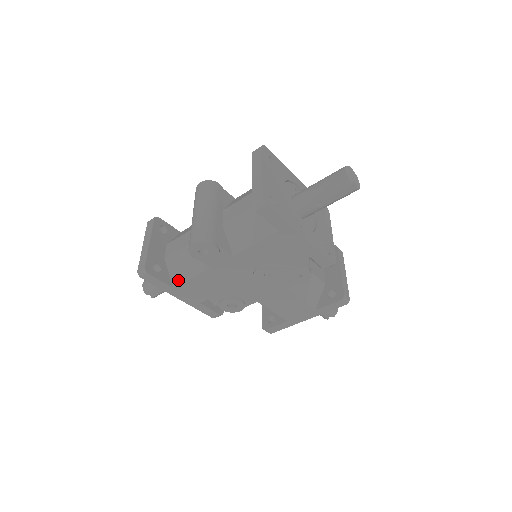
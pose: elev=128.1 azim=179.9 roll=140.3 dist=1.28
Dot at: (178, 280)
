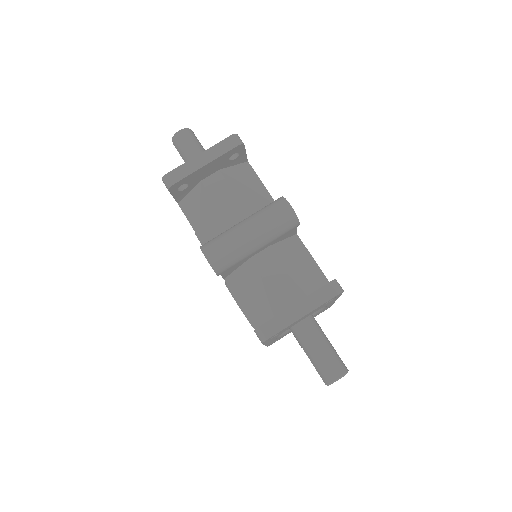
Dot at: (186, 209)
